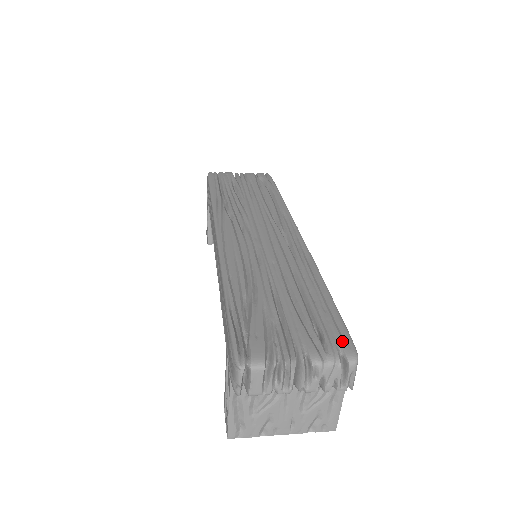
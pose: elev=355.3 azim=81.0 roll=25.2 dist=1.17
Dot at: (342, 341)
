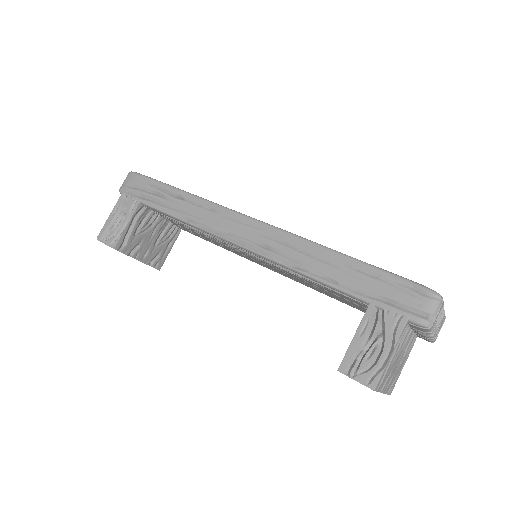
Dot at: occluded
